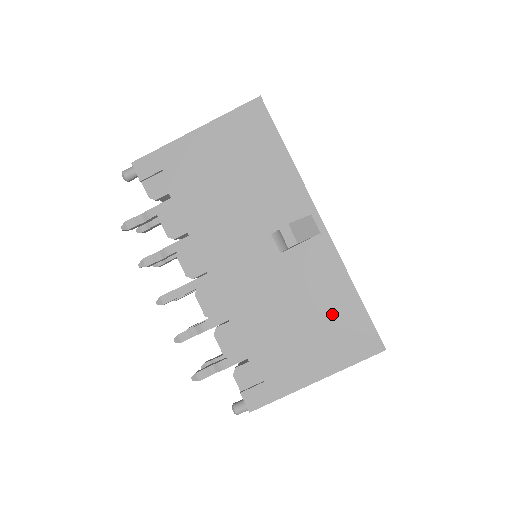
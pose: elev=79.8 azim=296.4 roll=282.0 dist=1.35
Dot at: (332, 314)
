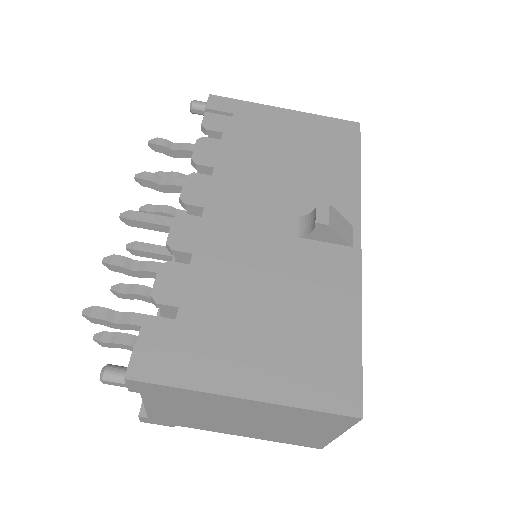
Dot at: (317, 331)
